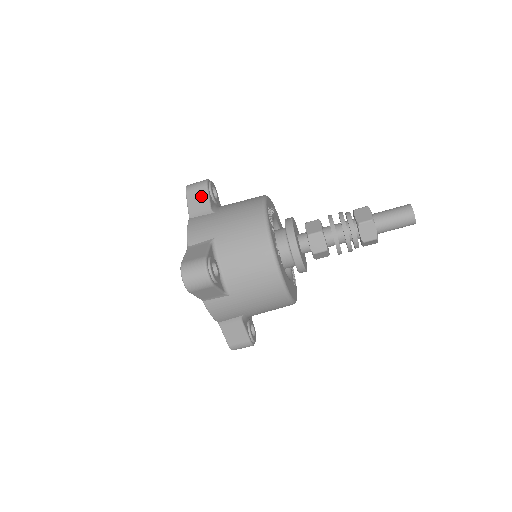
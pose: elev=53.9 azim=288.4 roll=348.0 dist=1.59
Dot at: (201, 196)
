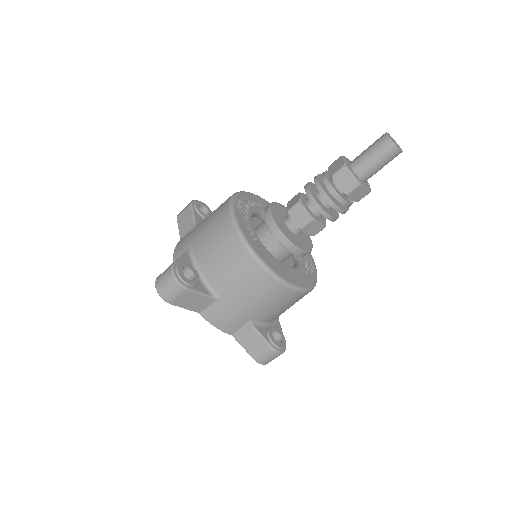
Dot at: (187, 216)
